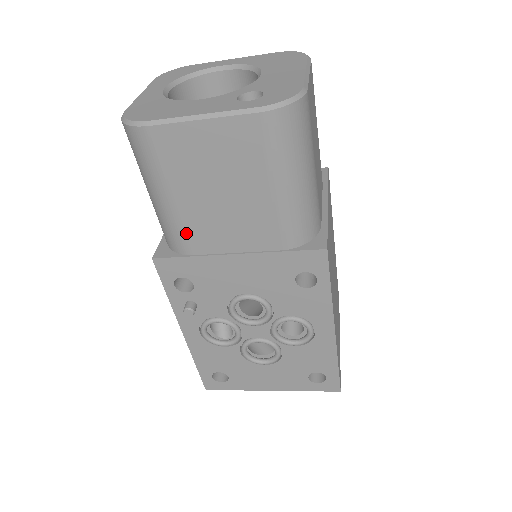
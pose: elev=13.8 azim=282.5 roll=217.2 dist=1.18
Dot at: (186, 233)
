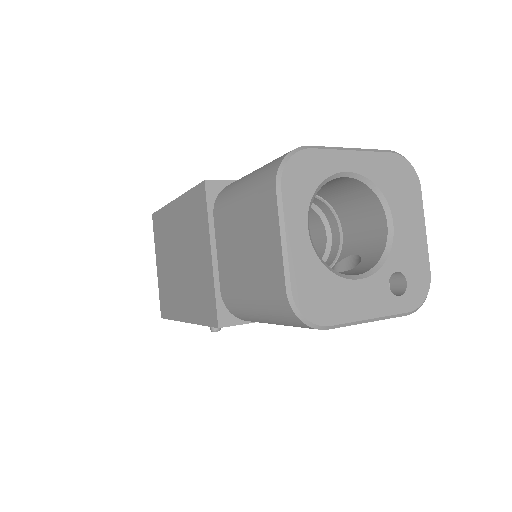
Dot at: occluded
